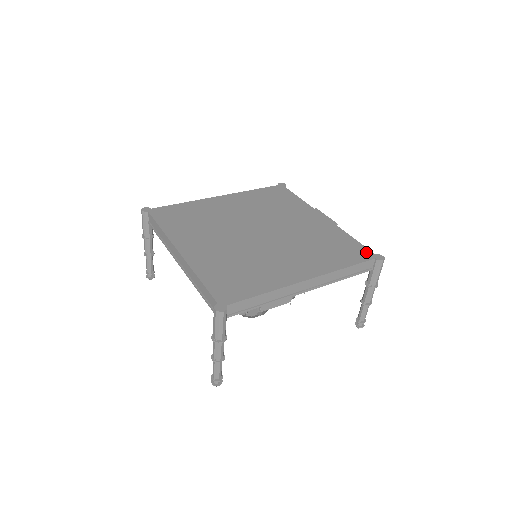
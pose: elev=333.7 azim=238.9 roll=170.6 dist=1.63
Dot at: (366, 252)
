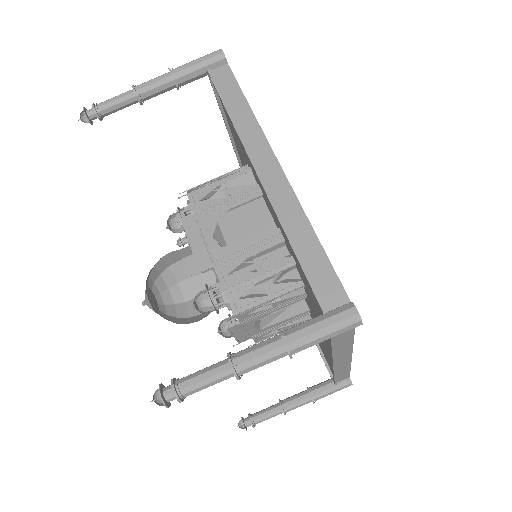
Dot at: occluded
